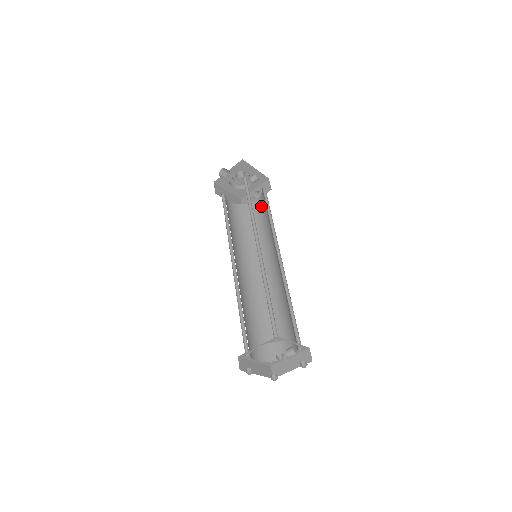
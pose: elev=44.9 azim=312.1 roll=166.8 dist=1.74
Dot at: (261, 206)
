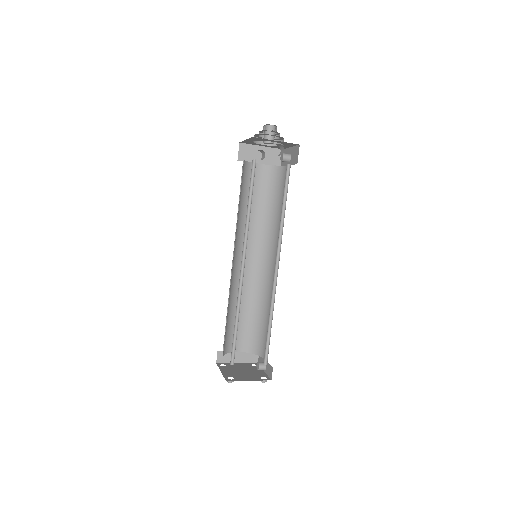
Dot at: (264, 179)
